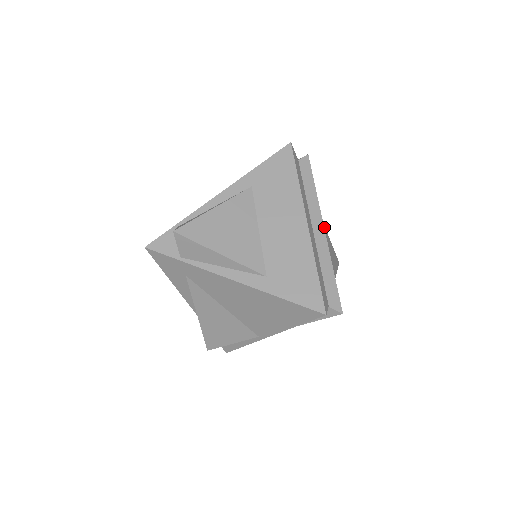
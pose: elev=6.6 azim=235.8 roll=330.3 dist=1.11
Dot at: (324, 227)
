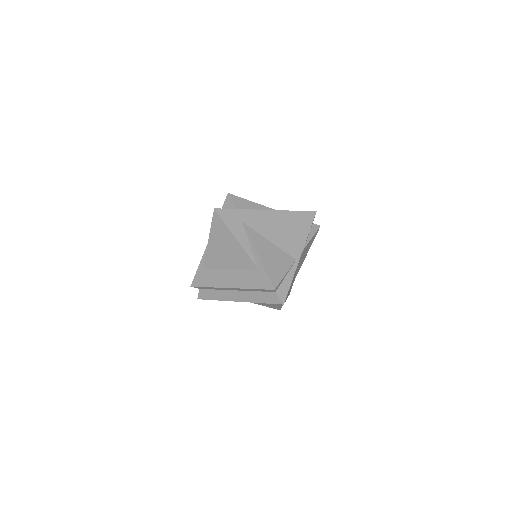
Dot at: occluded
